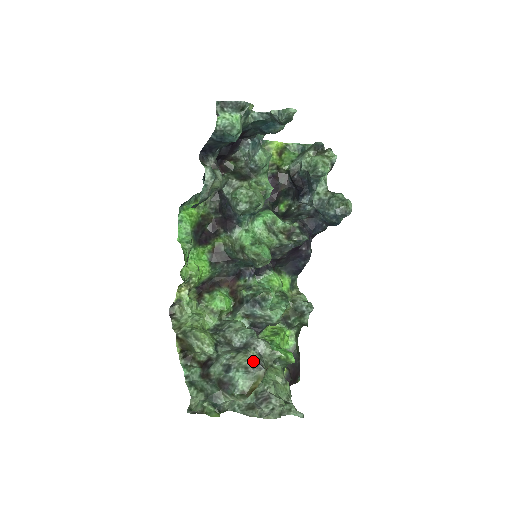
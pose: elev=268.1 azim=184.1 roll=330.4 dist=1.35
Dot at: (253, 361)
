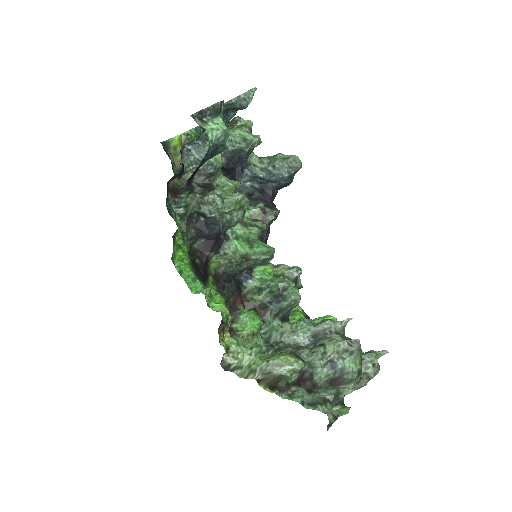
Dot at: (345, 341)
